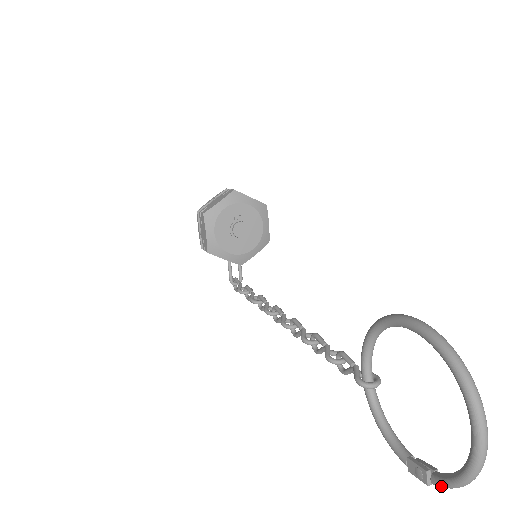
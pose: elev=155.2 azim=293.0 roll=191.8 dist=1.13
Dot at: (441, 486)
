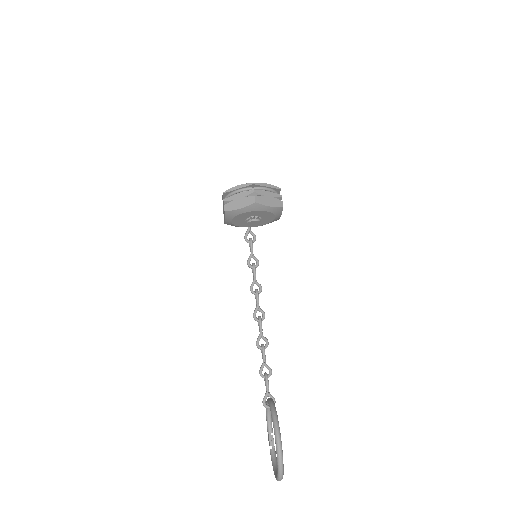
Dot at: (271, 455)
